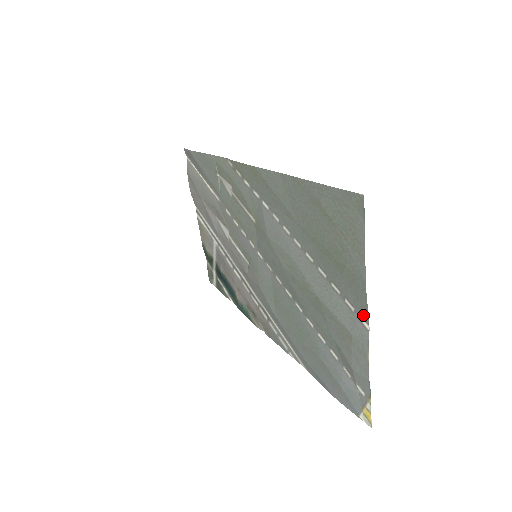
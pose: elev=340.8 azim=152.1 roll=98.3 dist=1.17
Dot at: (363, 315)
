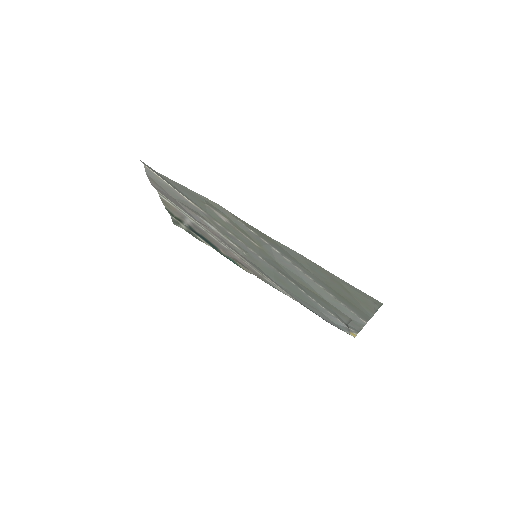
Dot at: (364, 319)
